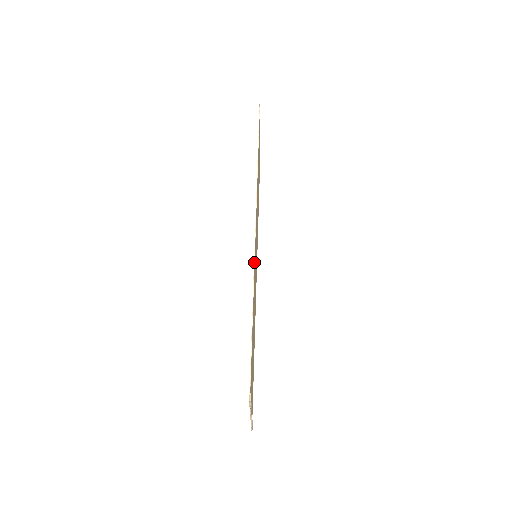
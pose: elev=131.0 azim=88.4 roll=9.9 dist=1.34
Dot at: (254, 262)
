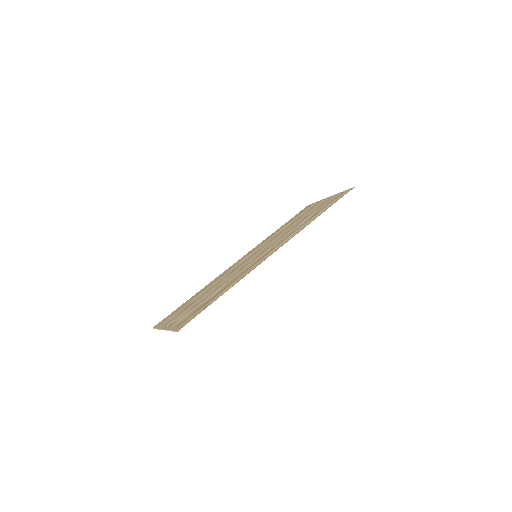
Dot at: occluded
